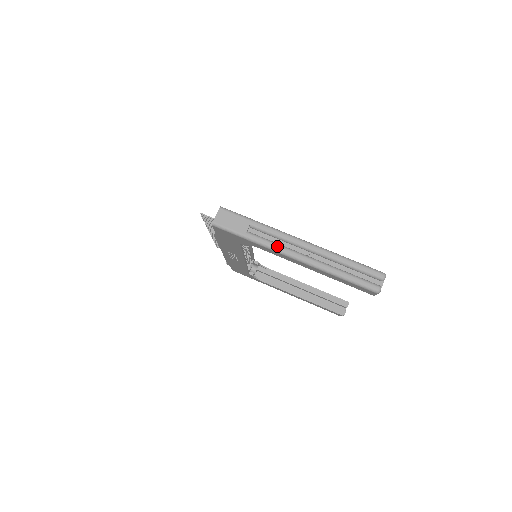
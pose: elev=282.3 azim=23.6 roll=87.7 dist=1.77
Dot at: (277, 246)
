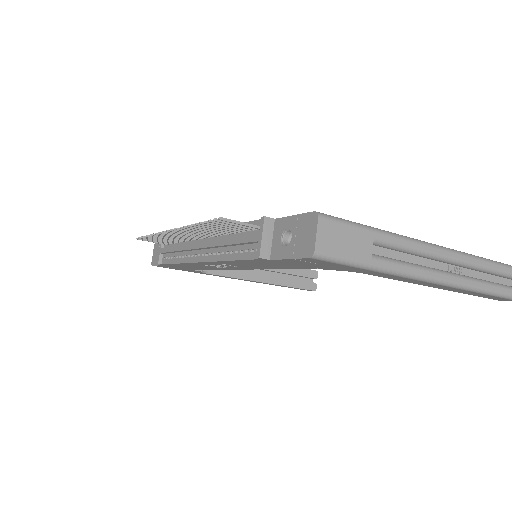
Dot at: (418, 270)
